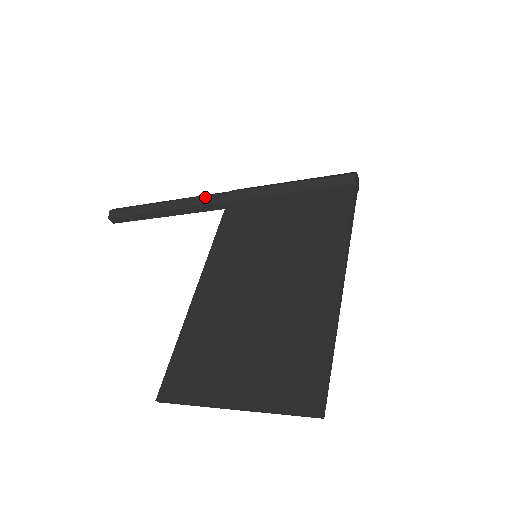
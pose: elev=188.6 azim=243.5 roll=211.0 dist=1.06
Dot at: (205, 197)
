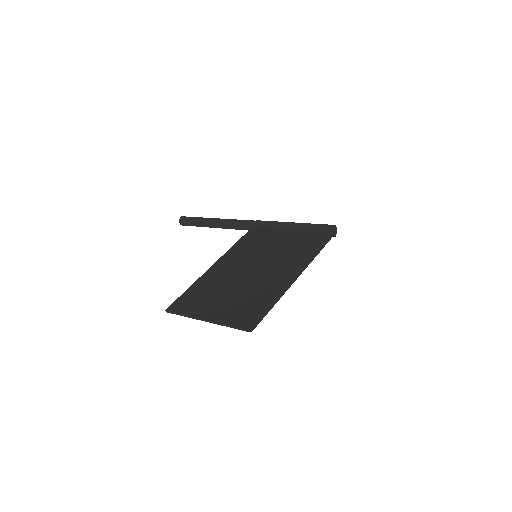
Dot at: (242, 220)
